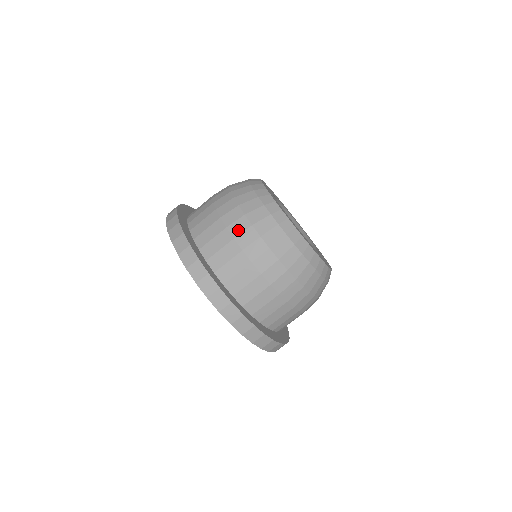
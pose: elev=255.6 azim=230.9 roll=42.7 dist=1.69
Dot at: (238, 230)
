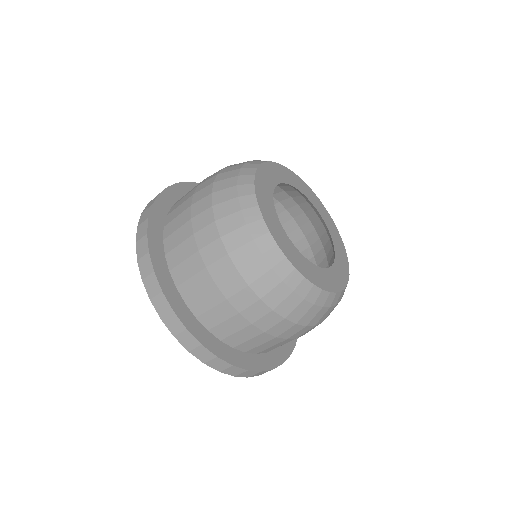
Dot at: (243, 304)
